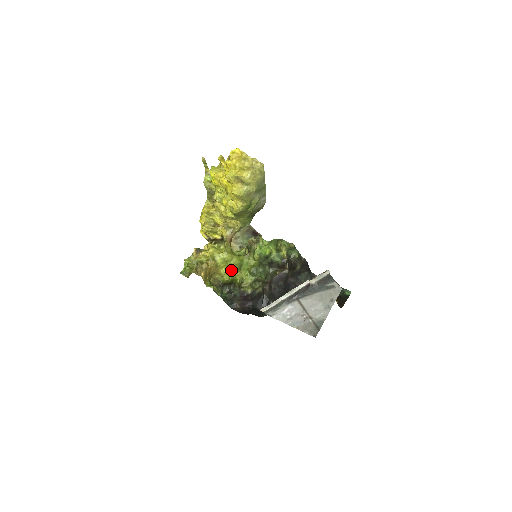
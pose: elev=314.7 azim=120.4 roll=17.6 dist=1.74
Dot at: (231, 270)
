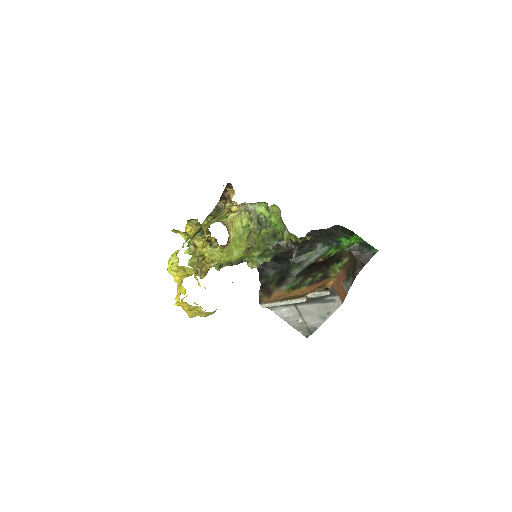
Dot at: occluded
